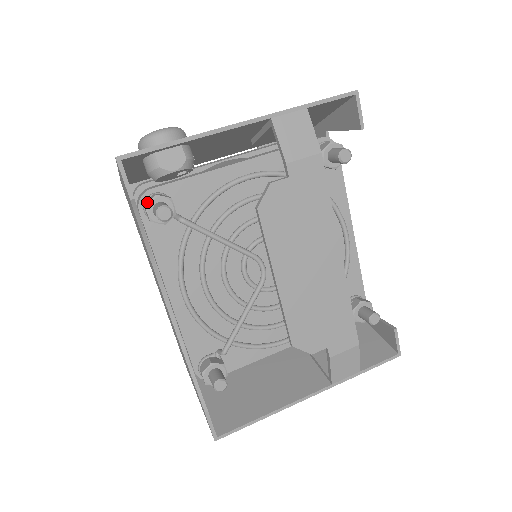
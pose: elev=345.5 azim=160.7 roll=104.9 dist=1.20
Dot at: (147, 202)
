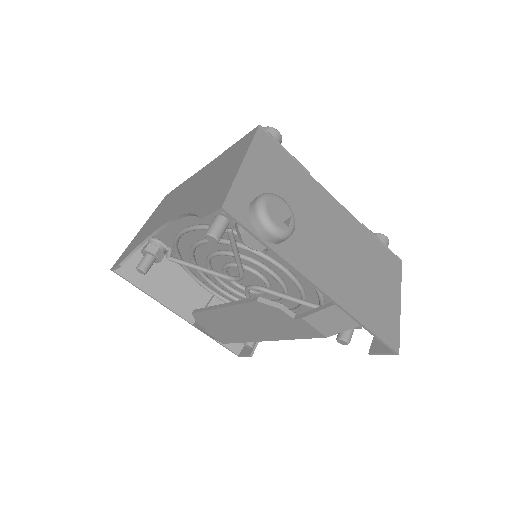
Dot at: occluded
